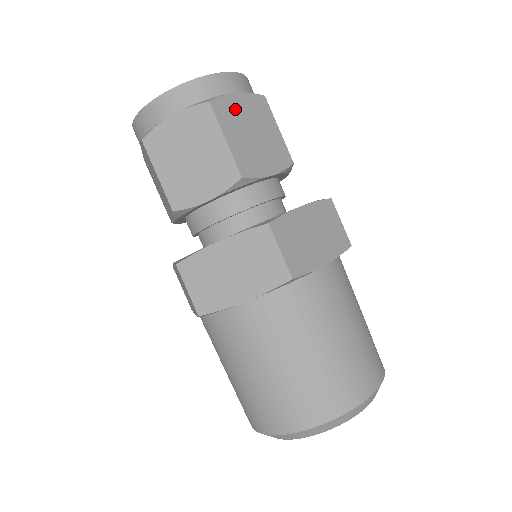
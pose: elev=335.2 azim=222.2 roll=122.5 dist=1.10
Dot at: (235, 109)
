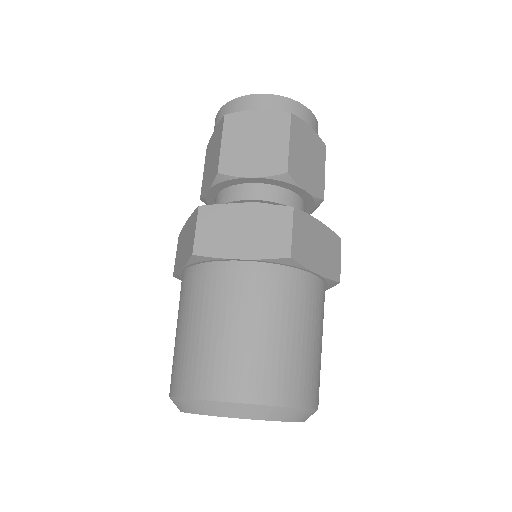
Dot at: (248, 122)
